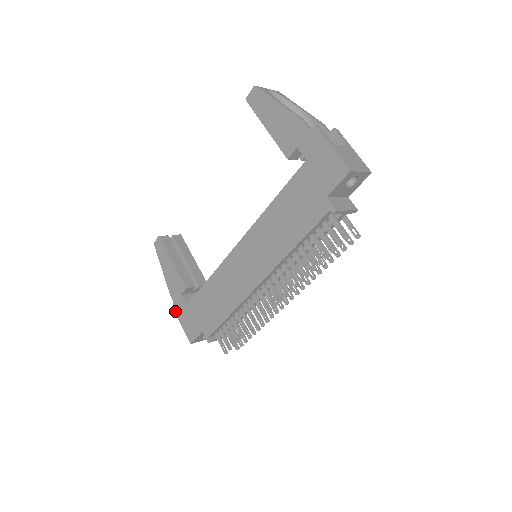
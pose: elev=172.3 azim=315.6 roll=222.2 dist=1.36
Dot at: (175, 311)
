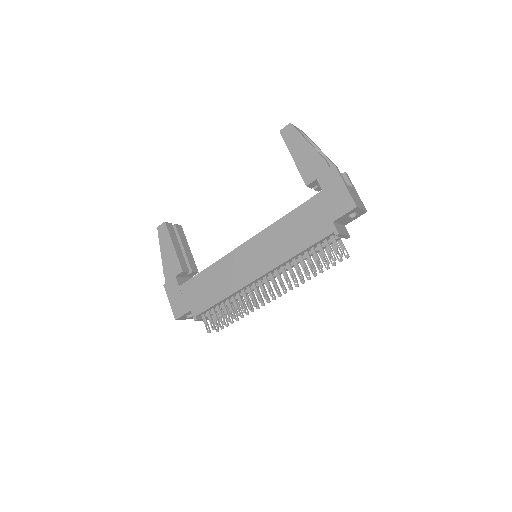
Dot at: (166, 289)
